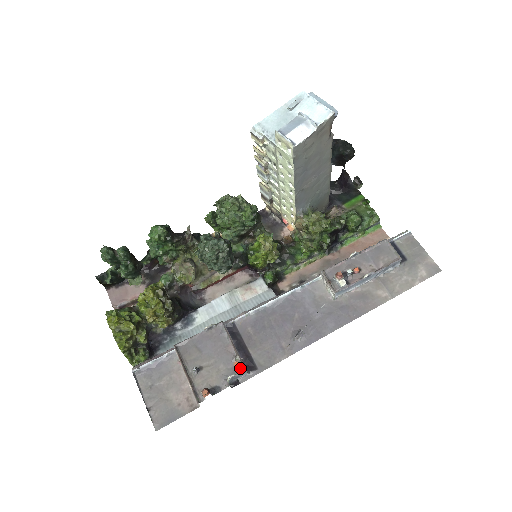
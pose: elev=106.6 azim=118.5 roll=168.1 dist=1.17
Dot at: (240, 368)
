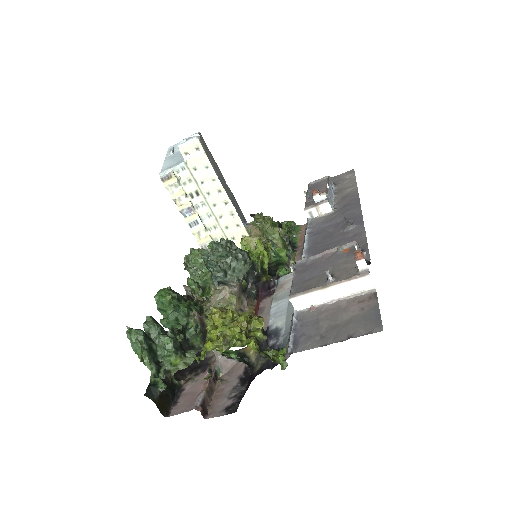
Dot at: (352, 247)
